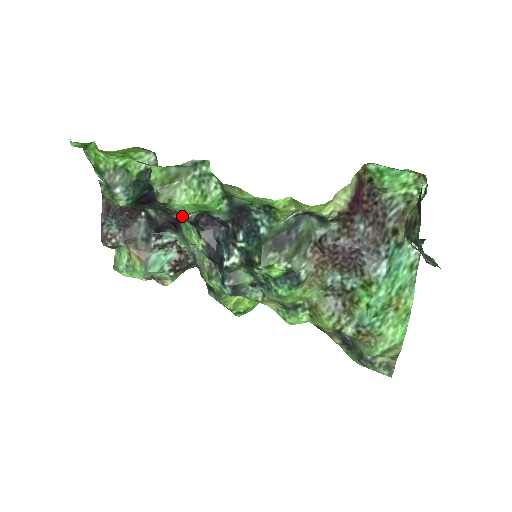
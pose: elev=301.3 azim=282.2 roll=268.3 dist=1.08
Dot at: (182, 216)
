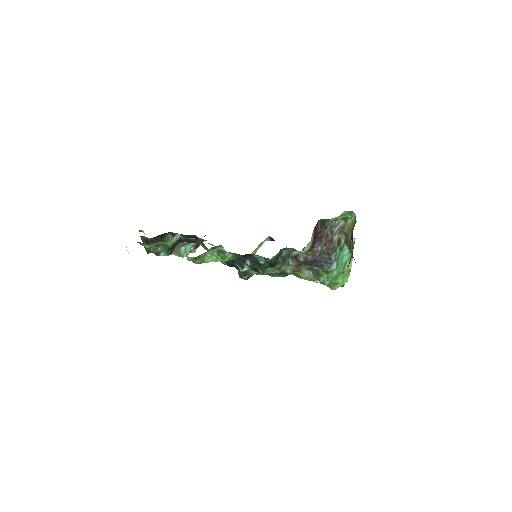
Dot at: (203, 246)
